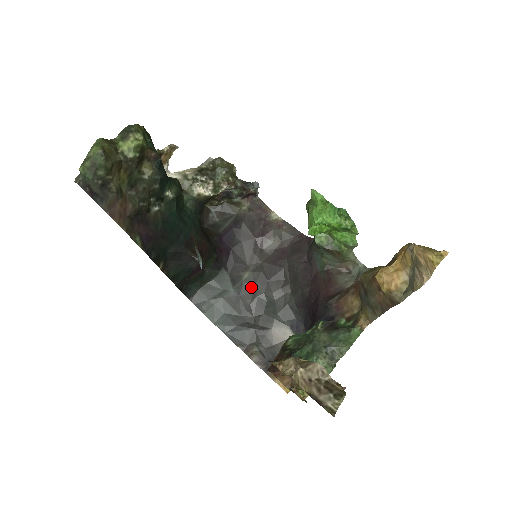
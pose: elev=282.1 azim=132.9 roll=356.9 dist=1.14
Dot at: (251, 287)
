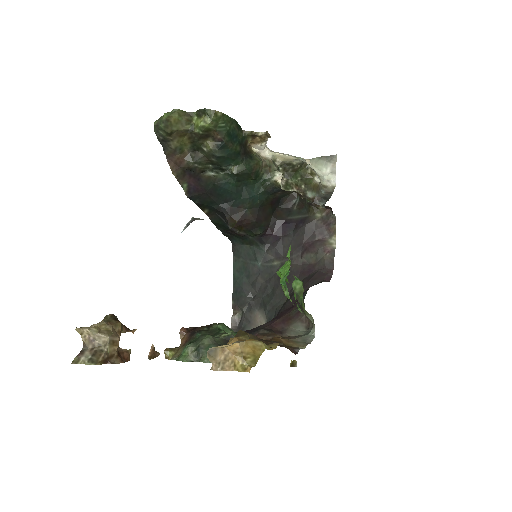
Dot at: (271, 273)
